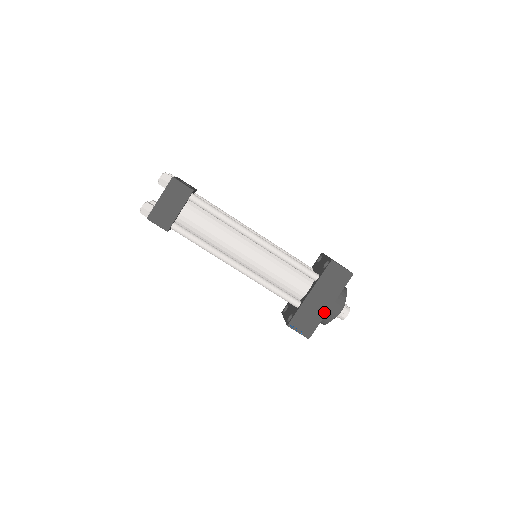
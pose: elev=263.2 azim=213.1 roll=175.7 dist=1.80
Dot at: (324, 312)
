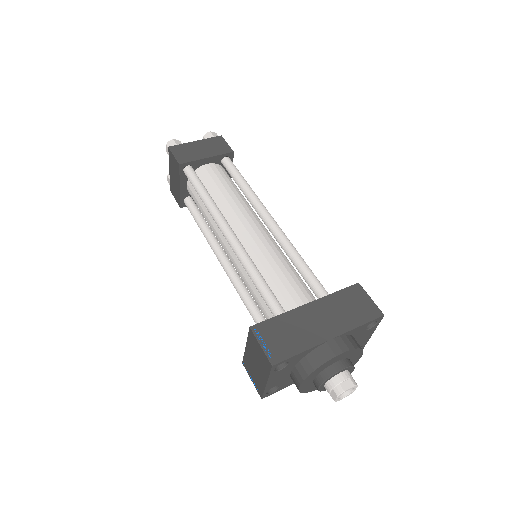
Dot at: (317, 340)
